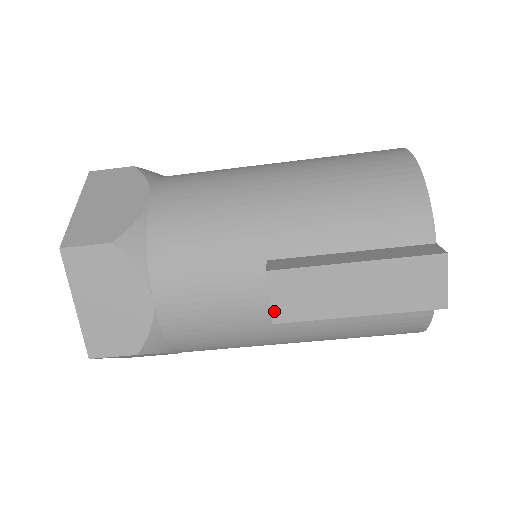
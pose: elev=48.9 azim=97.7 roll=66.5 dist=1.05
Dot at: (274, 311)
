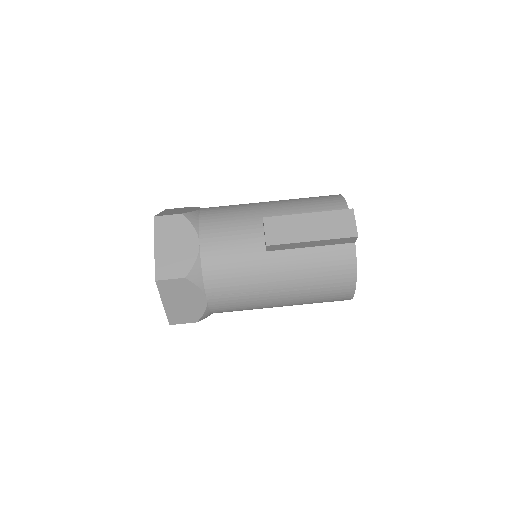
Dot at: (267, 239)
